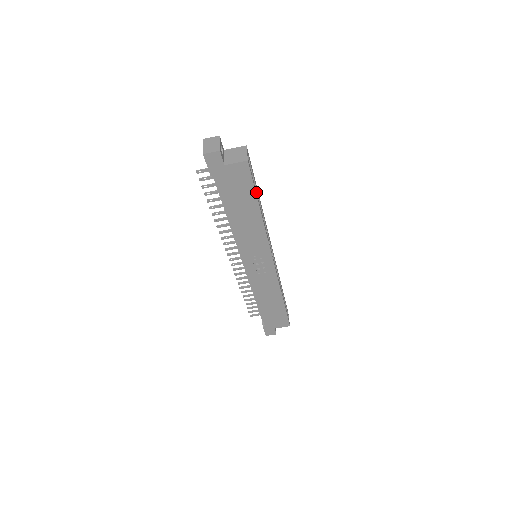
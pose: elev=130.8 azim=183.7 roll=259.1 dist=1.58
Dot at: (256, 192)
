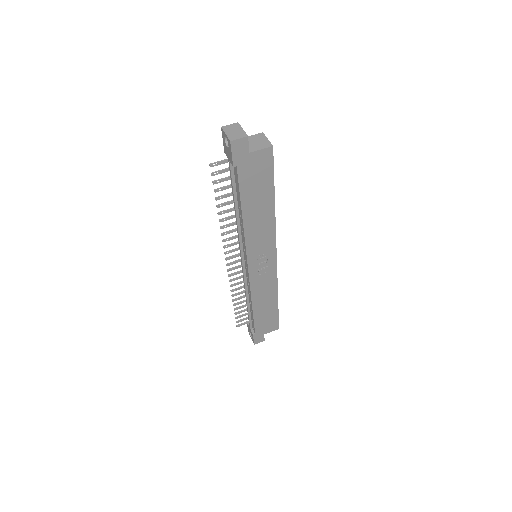
Dot at: occluded
